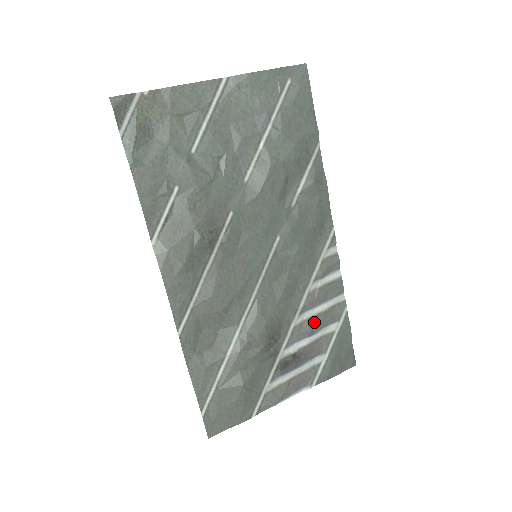
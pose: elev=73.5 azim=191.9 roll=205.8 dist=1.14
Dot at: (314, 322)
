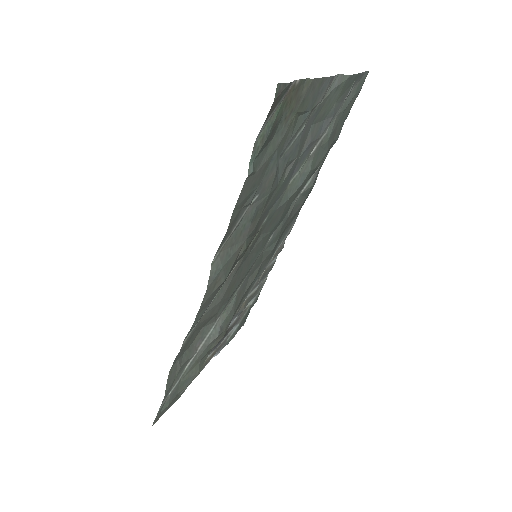
Dot at: (247, 302)
